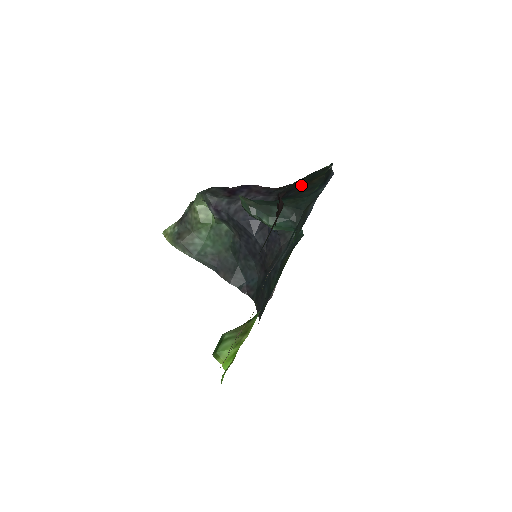
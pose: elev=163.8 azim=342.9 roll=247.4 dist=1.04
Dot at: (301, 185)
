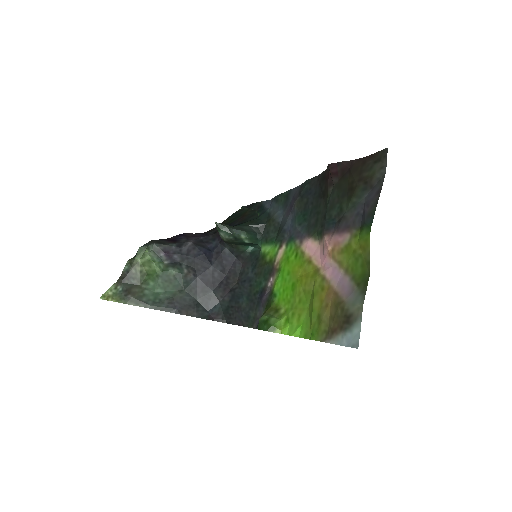
Dot at: (236, 220)
